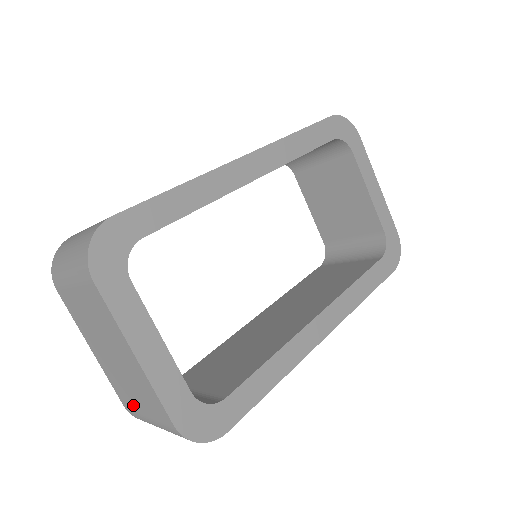
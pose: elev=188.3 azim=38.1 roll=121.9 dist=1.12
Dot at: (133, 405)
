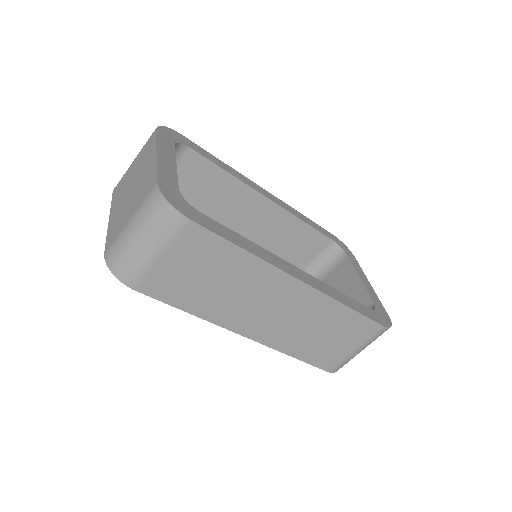
Dot at: (119, 229)
